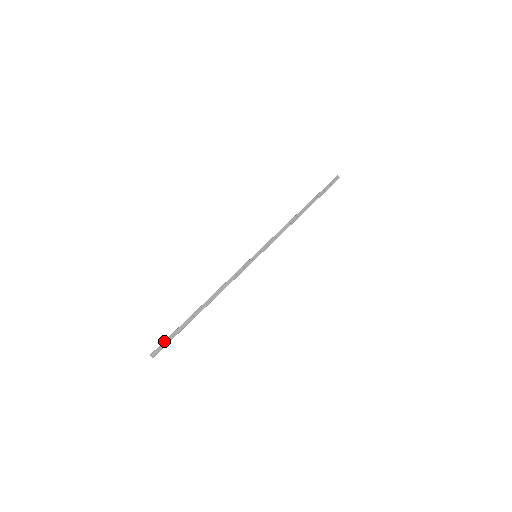
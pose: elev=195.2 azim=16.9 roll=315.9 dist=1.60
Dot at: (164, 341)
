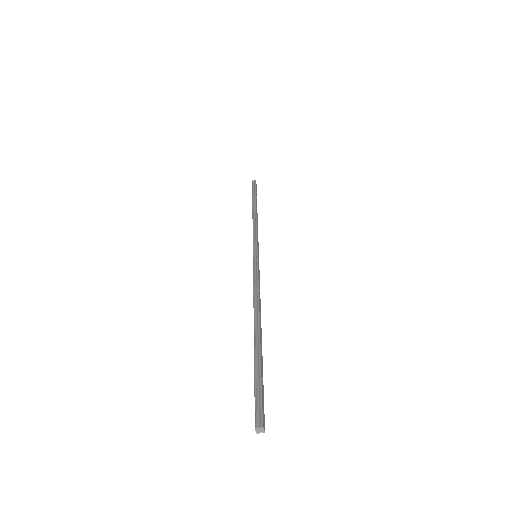
Dot at: (262, 393)
